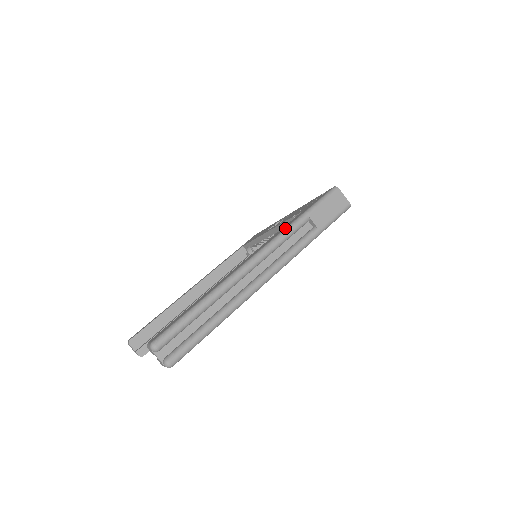
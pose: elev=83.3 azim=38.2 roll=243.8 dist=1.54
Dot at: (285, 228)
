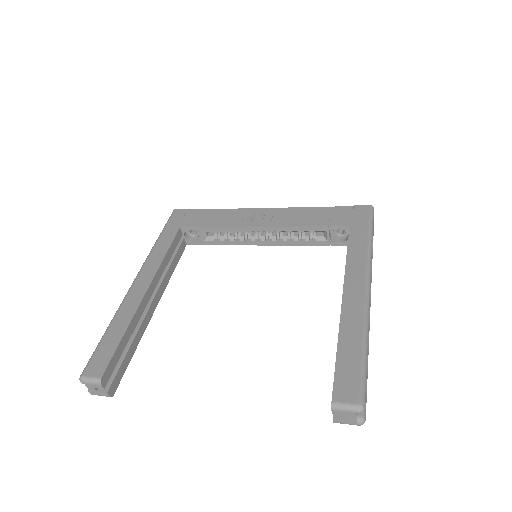
Dot at: (368, 251)
